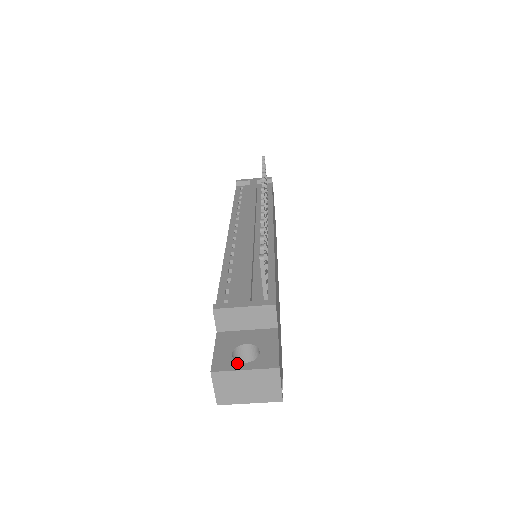
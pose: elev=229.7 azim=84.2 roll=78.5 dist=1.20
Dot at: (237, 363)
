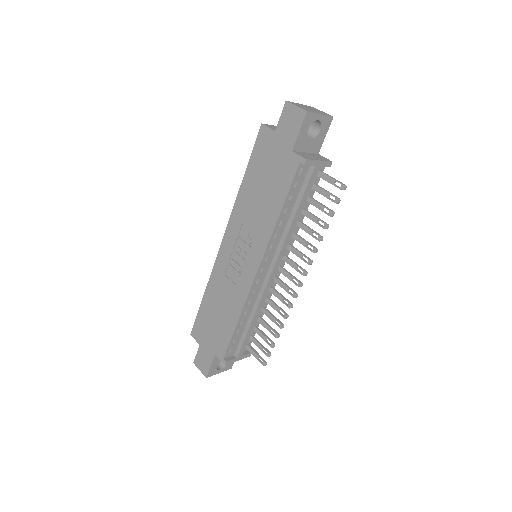
Dot at: (218, 371)
